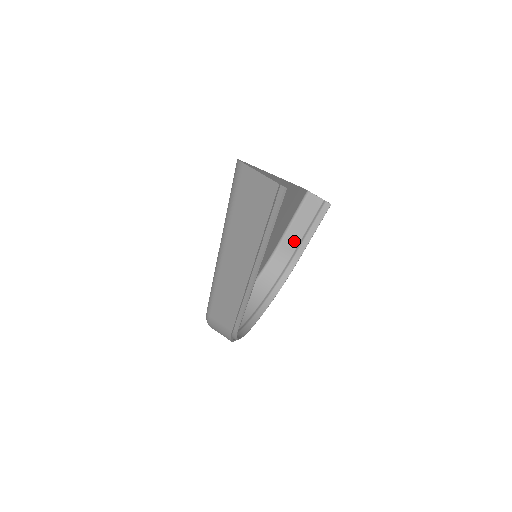
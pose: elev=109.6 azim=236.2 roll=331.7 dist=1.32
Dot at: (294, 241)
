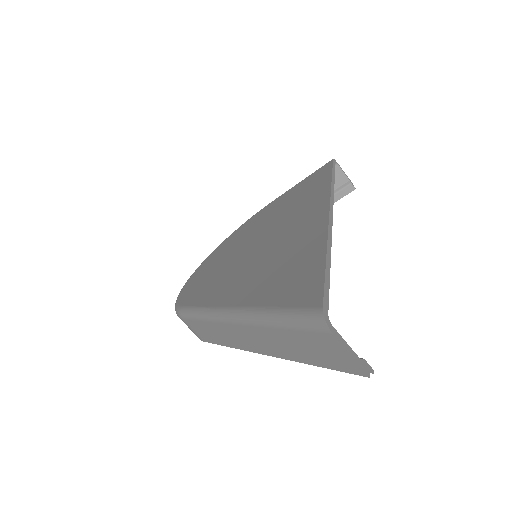
Dot at: occluded
